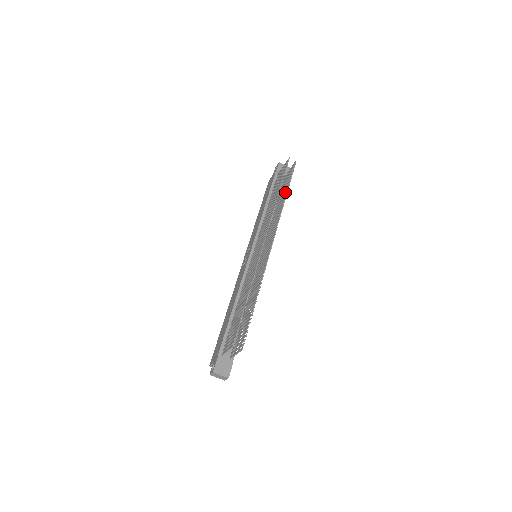
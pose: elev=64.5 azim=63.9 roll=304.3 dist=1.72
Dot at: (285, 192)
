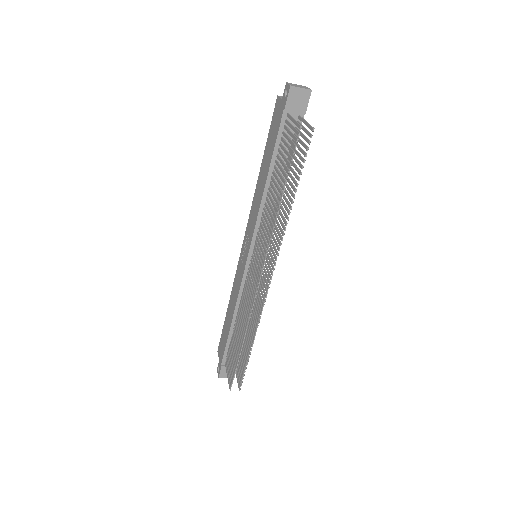
Dot at: occluded
